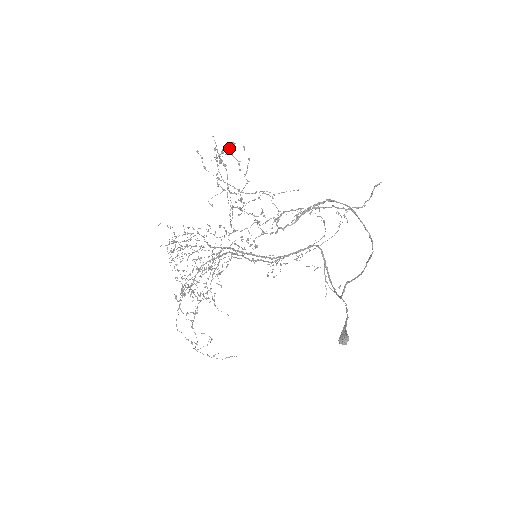
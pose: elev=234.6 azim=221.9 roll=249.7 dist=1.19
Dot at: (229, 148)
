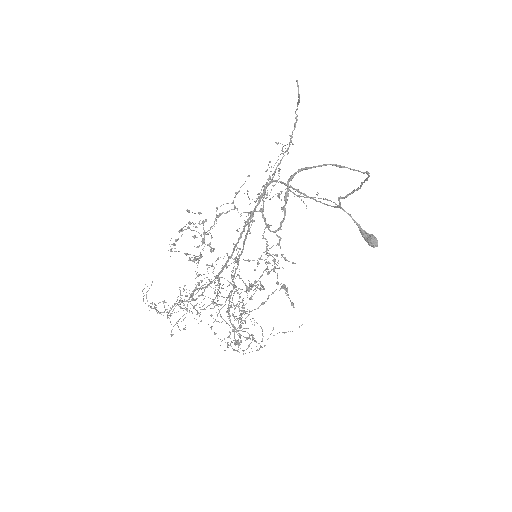
Dot at: (179, 231)
